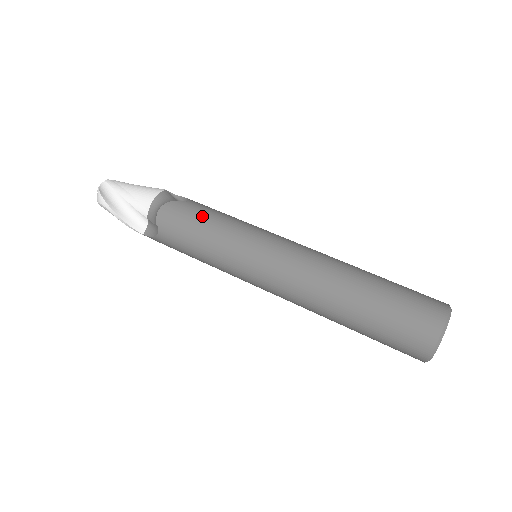
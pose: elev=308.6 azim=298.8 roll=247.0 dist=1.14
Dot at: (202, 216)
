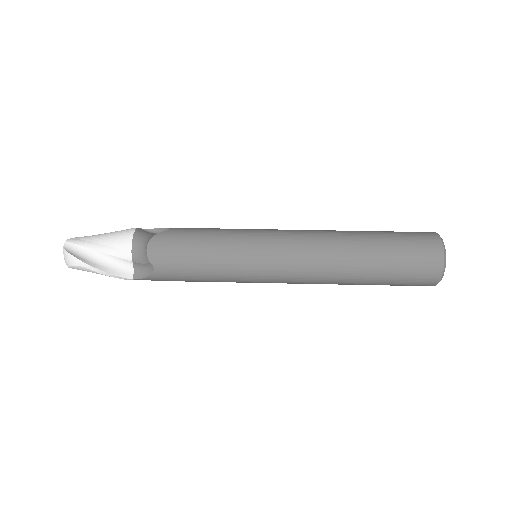
Dot at: (194, 237)
